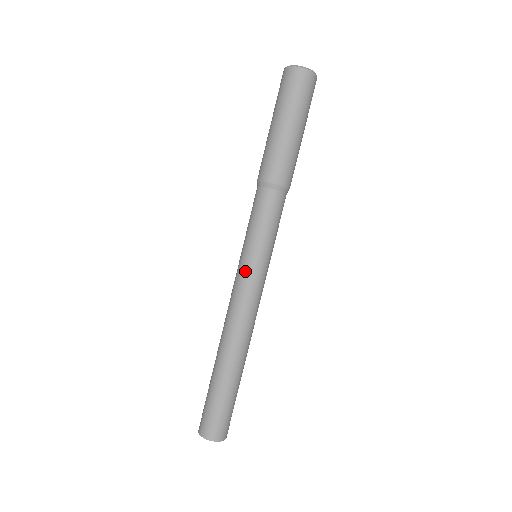
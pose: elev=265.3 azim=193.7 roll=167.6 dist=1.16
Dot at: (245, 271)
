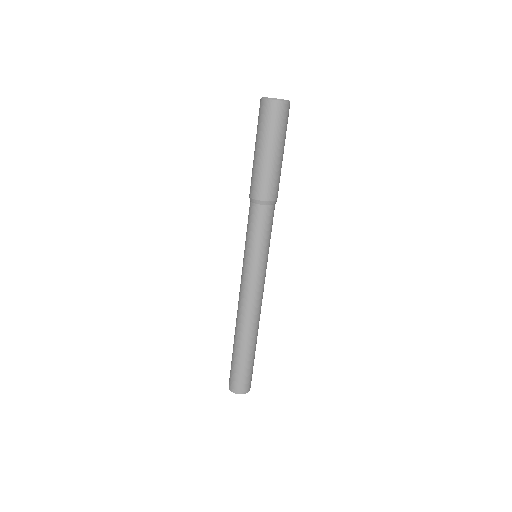
Dot at: (243, 268)
